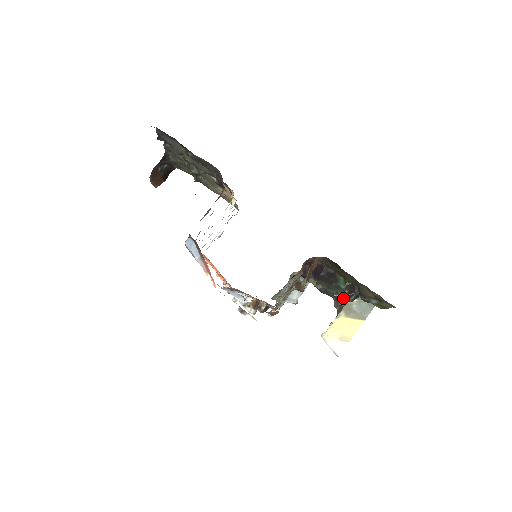
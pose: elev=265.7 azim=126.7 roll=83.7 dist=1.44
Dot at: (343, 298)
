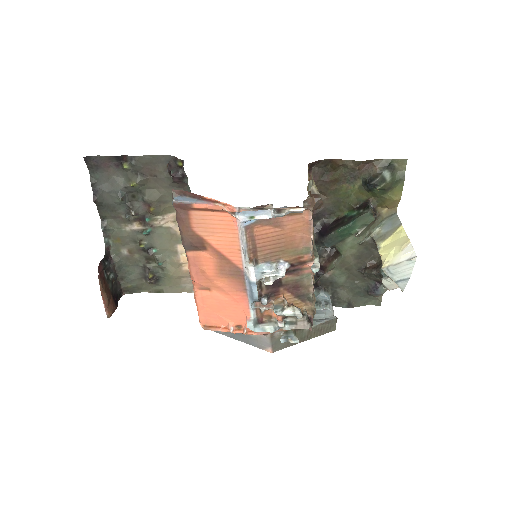
Dot at: (367, 242)
